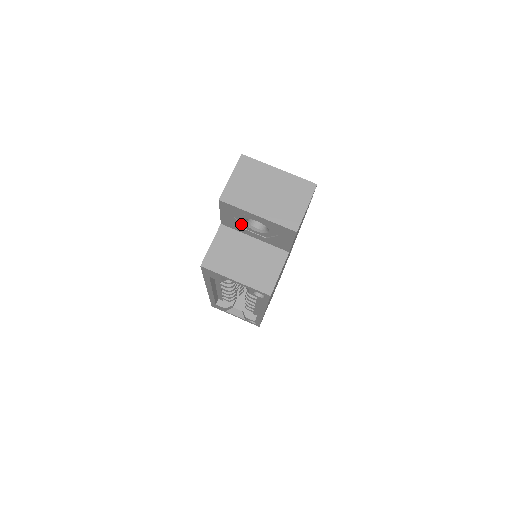
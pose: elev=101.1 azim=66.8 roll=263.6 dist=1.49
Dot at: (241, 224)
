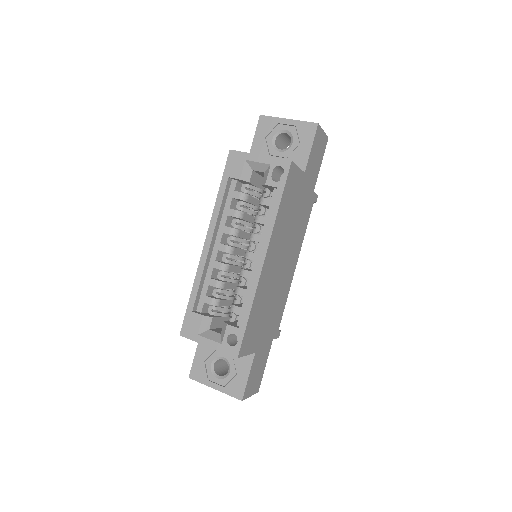
Dot at: (268, 148)
